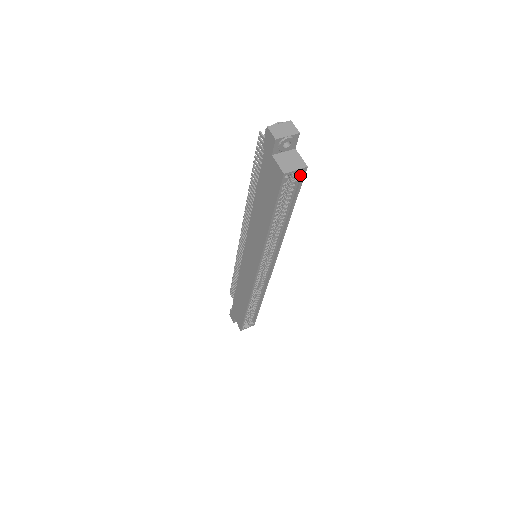
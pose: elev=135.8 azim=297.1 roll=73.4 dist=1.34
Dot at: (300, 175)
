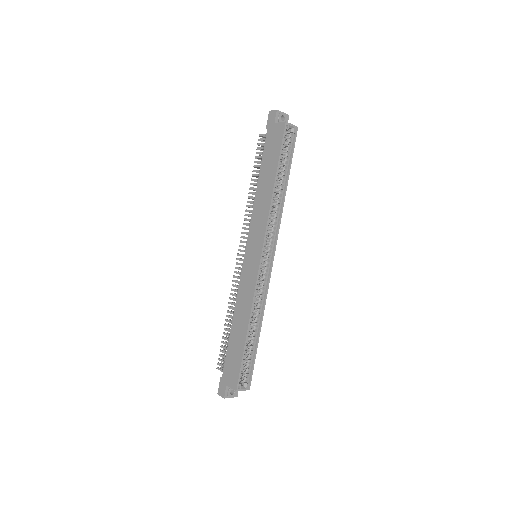
Dot at: (294, 133)
